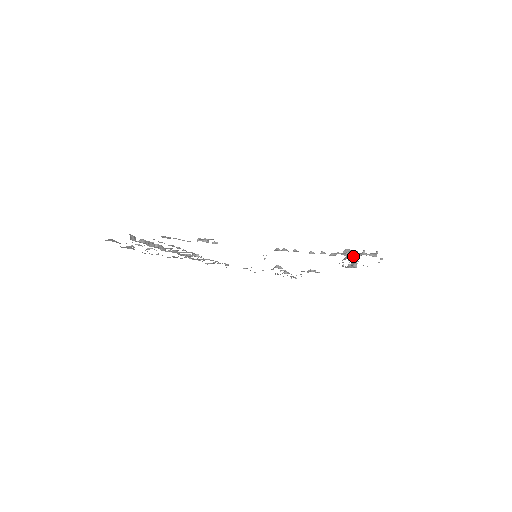
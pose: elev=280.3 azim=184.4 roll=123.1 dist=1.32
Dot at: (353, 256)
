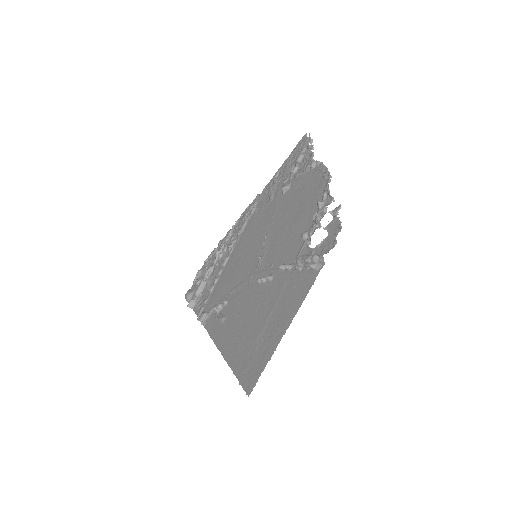
Dot at: (315, 222)
